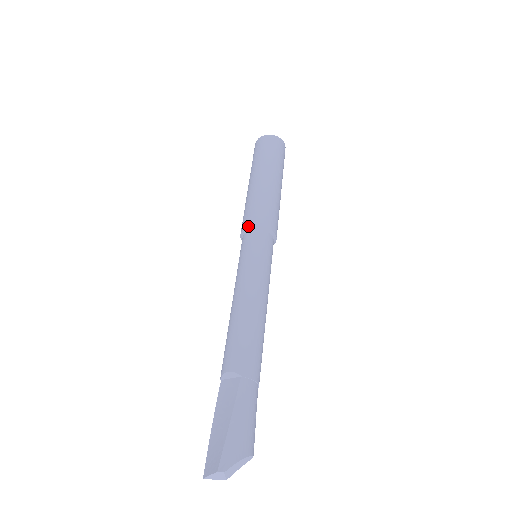
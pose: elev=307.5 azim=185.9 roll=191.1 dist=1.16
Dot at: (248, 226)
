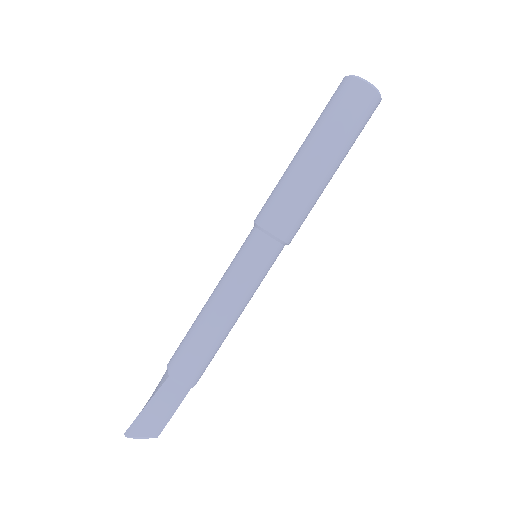
Dot at: (254, 221)
